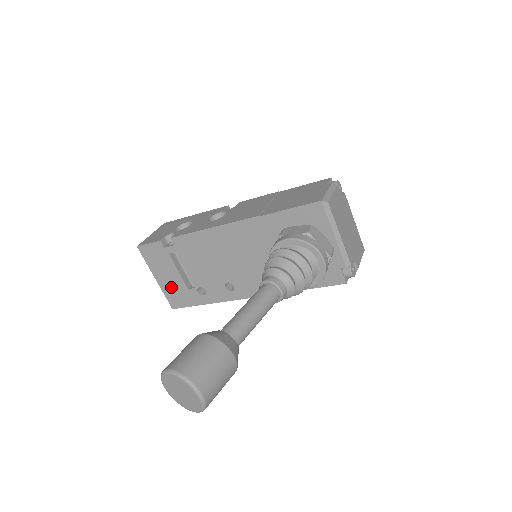
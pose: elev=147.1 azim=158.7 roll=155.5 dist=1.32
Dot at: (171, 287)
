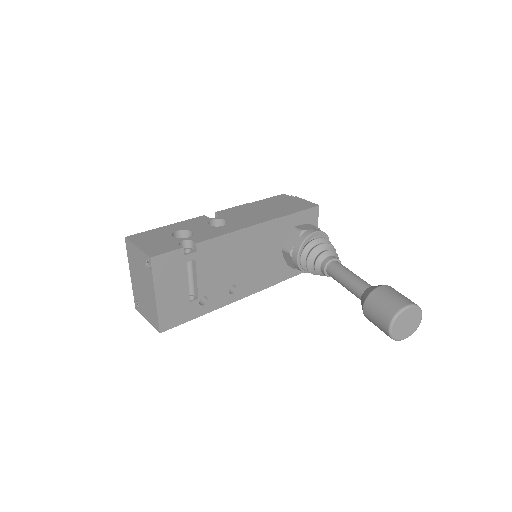
Dot at: (171, 304)
